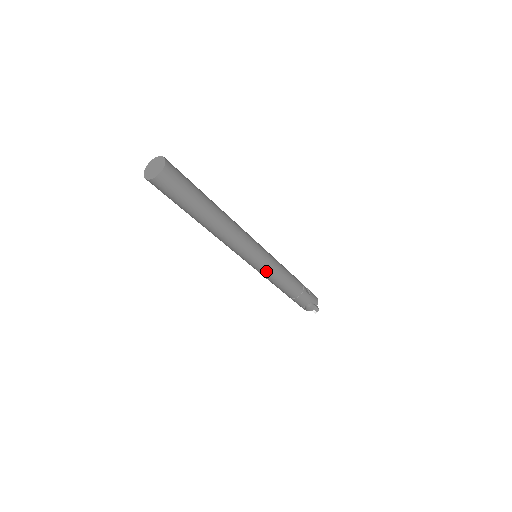
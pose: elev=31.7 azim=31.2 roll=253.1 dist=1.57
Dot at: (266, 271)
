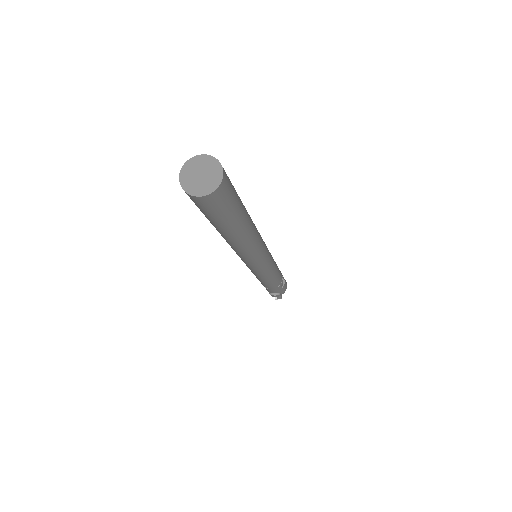
Dot at: (257, 273)
